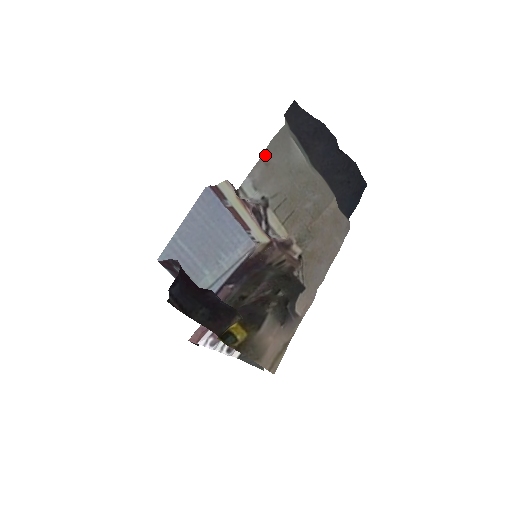
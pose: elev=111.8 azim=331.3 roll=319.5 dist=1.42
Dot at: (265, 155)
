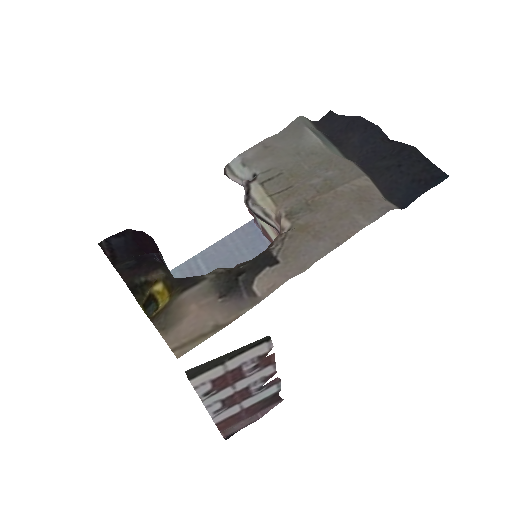
Dot at: (267, 141)
